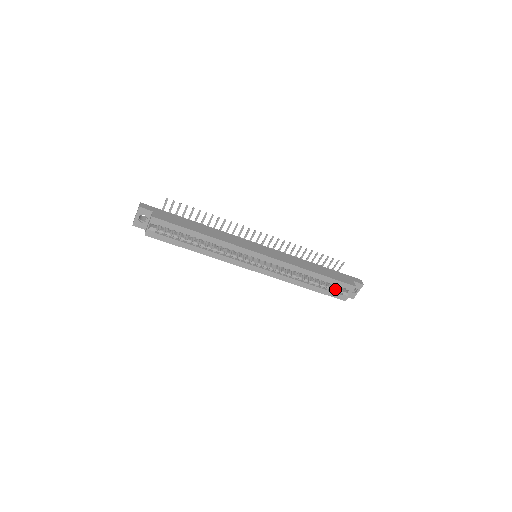
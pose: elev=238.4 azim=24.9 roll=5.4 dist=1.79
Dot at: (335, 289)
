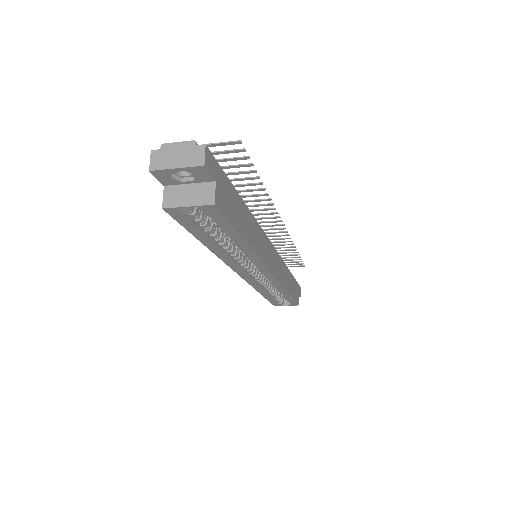
Dot at: (280, 298)
